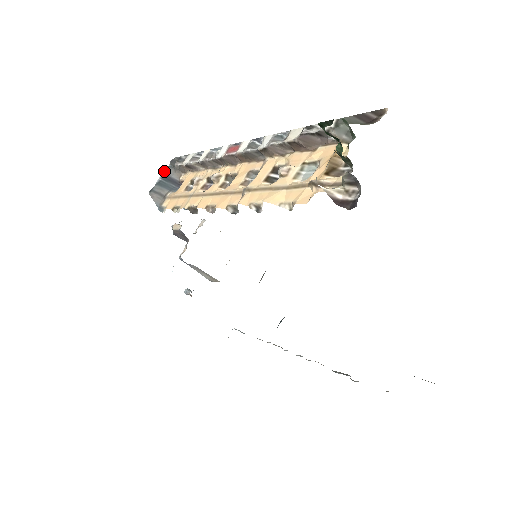
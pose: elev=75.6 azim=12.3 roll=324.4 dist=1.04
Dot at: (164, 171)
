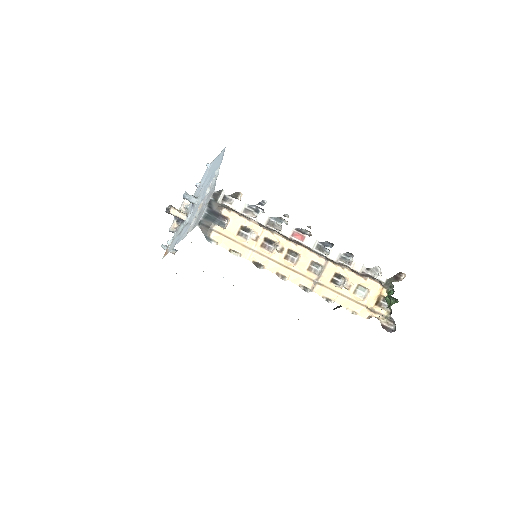
Dot at: (209, 205)
